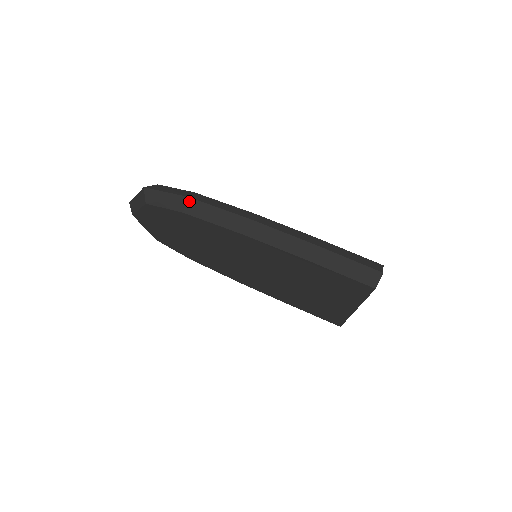
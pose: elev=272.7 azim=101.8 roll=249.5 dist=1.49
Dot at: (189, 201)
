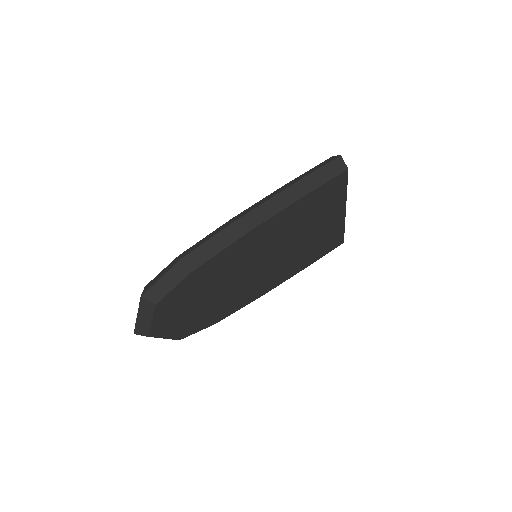
Dot at: (185, 260)
